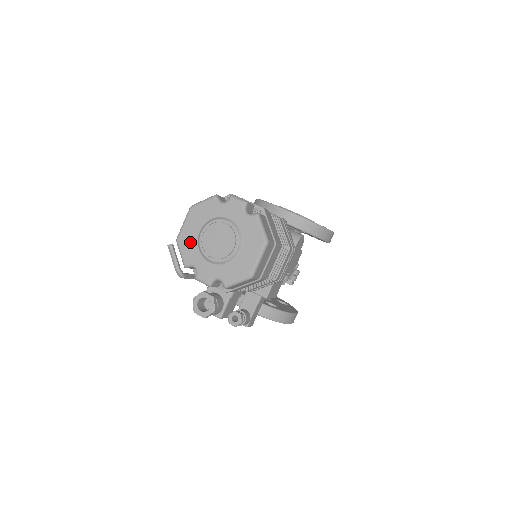
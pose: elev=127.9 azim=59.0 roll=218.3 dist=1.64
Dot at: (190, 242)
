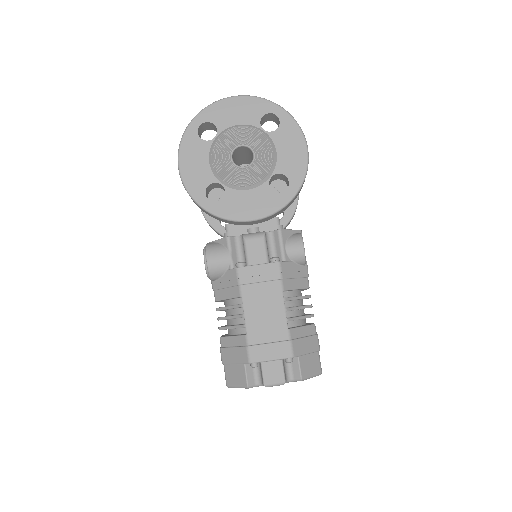
Dot at: occluded
